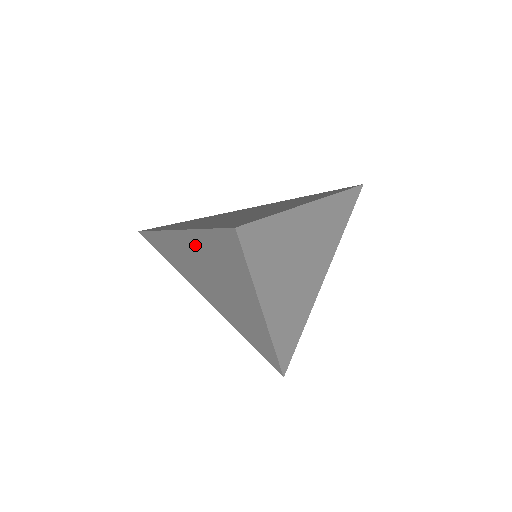
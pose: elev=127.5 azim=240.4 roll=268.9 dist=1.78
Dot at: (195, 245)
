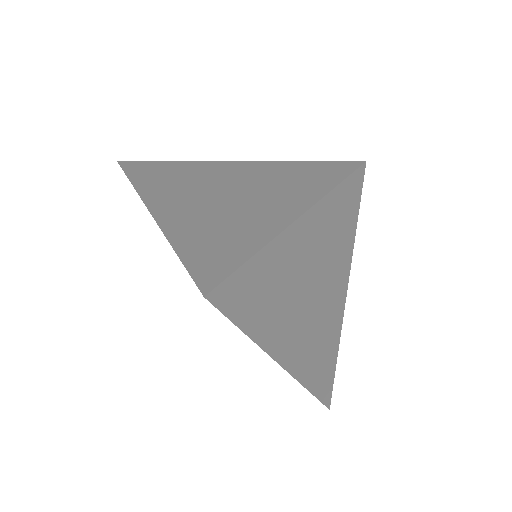
Dot at: occluded
